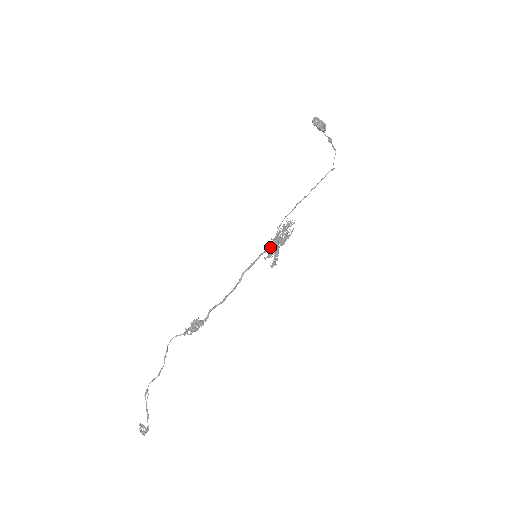
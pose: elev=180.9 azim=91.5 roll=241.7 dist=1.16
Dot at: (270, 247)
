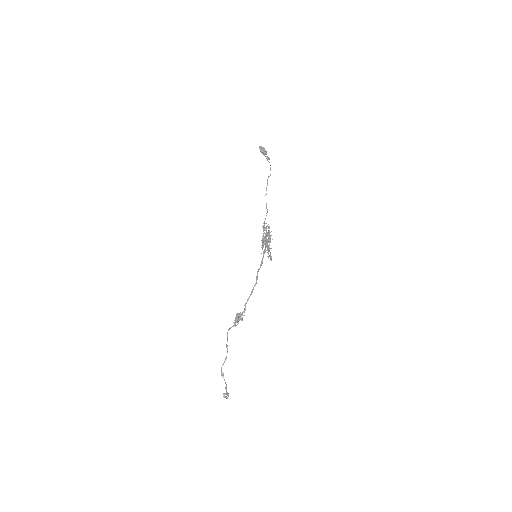
Dot at: occluded
